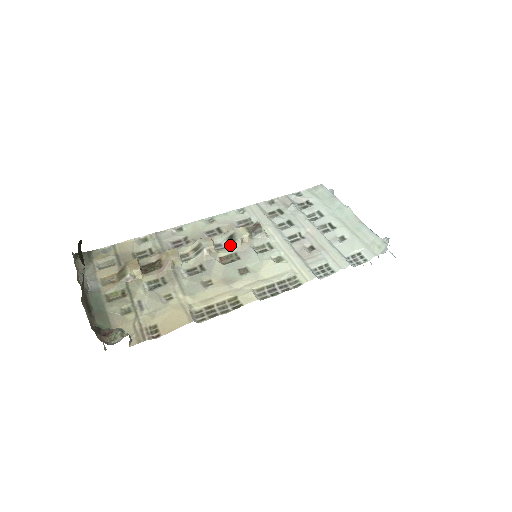
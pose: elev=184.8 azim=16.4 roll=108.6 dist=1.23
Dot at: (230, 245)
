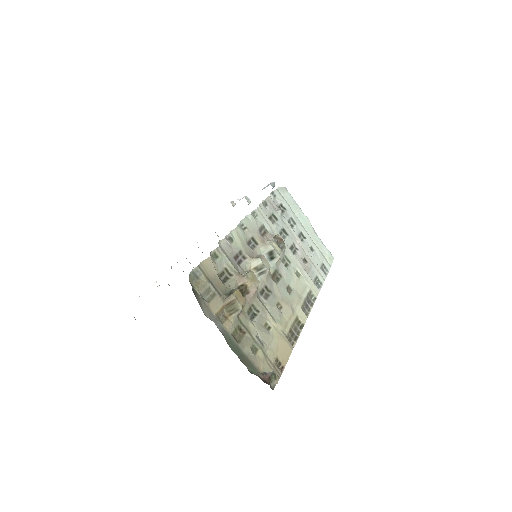
Dot at: (271, 261)
